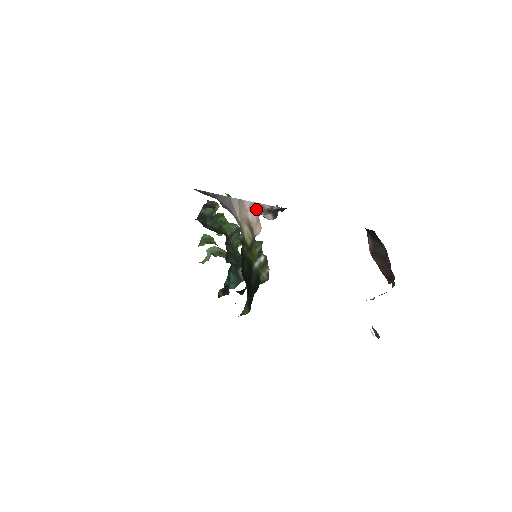
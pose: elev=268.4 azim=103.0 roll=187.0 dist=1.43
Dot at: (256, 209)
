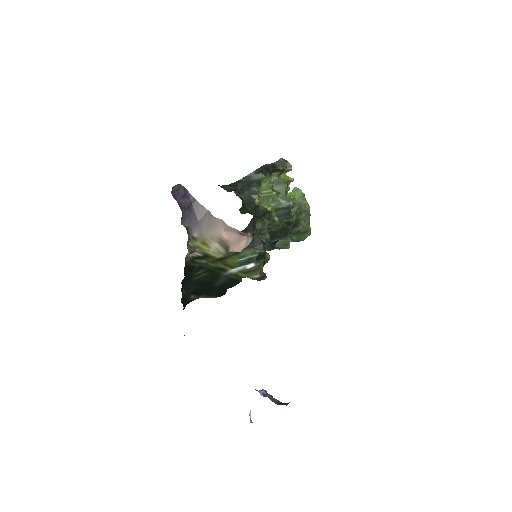
Dot at: (236, 233)
